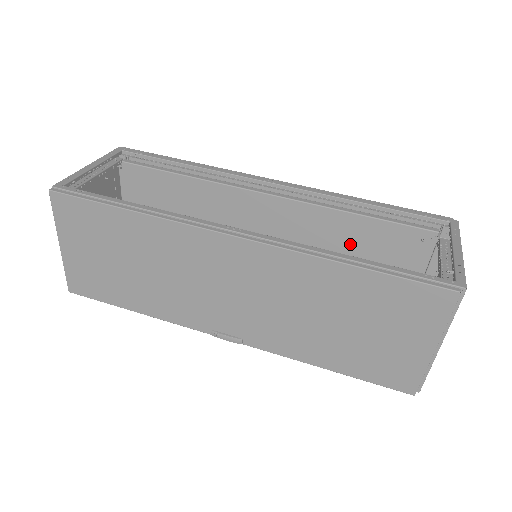
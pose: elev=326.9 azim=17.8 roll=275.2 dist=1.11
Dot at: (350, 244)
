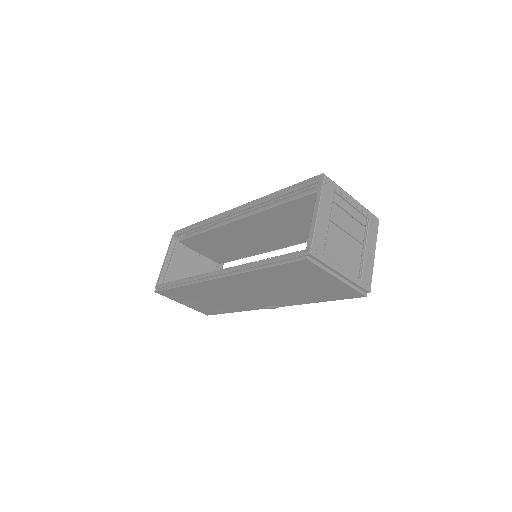
Dot at: (294, 217)
